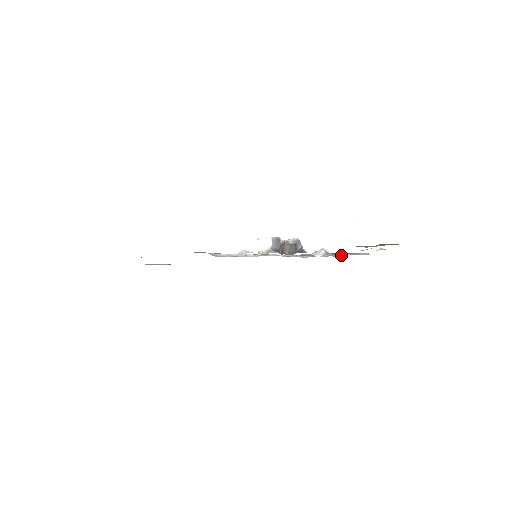
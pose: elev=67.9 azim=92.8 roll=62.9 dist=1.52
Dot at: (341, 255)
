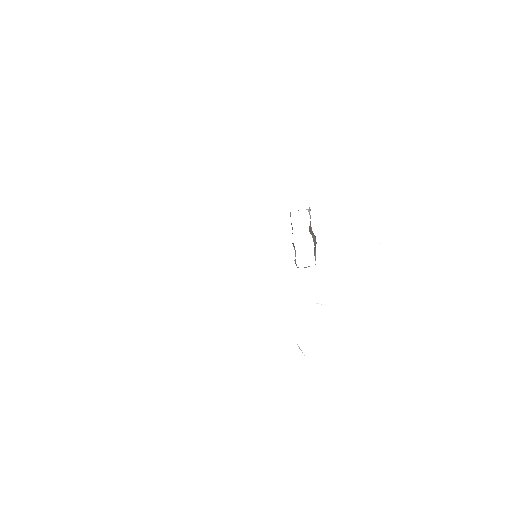
Dot at: occluded
